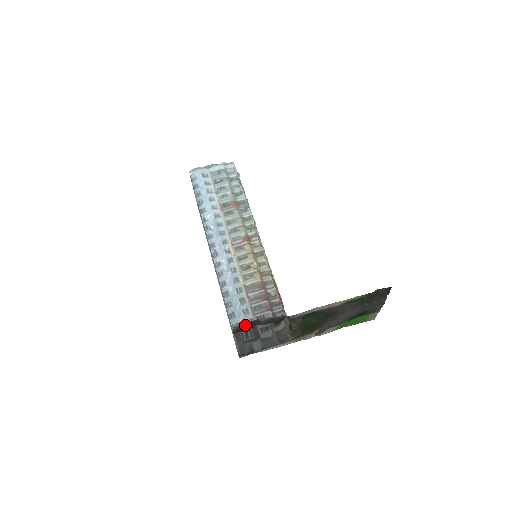
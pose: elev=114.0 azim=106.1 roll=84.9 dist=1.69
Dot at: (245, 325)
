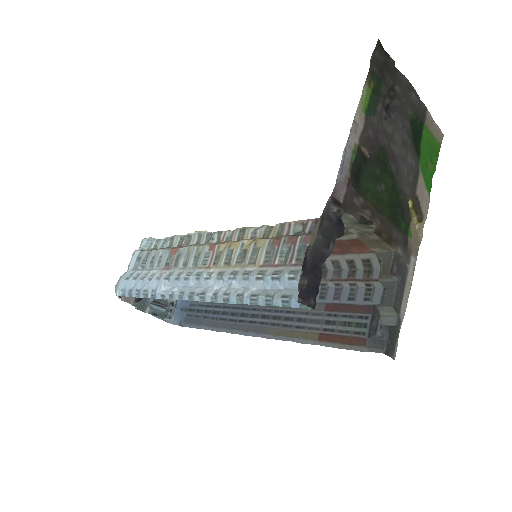
Dot at: (304, 275)
